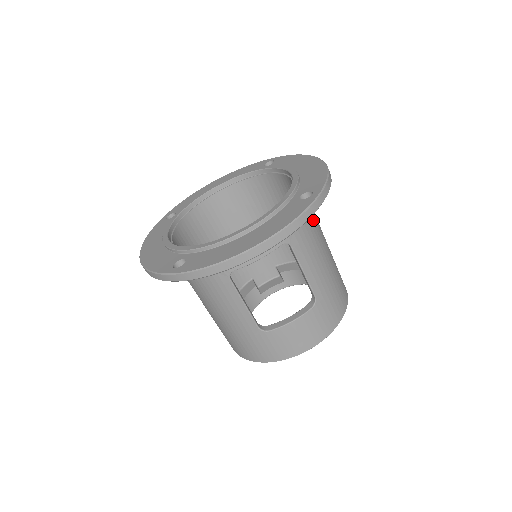
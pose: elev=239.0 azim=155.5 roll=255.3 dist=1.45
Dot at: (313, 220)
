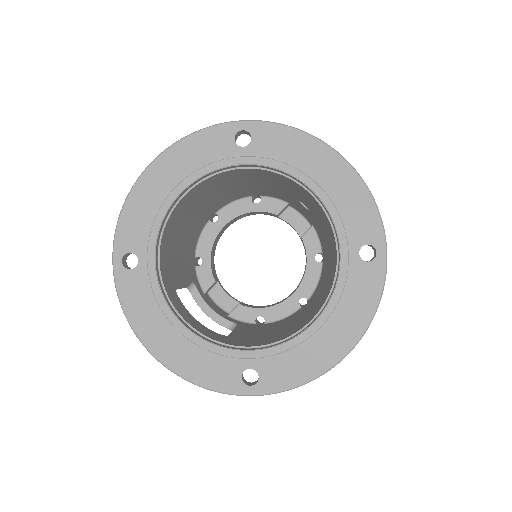
Dot at: occluded
